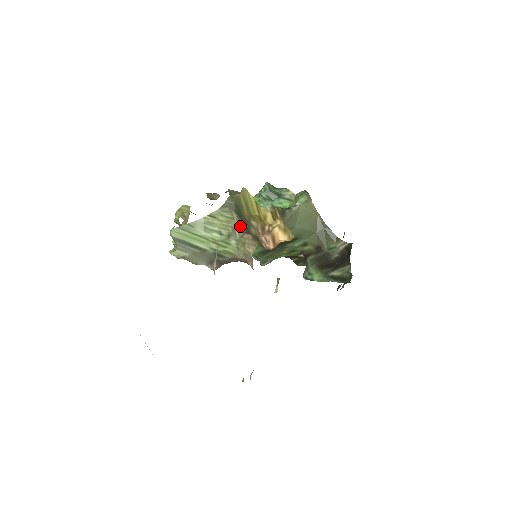
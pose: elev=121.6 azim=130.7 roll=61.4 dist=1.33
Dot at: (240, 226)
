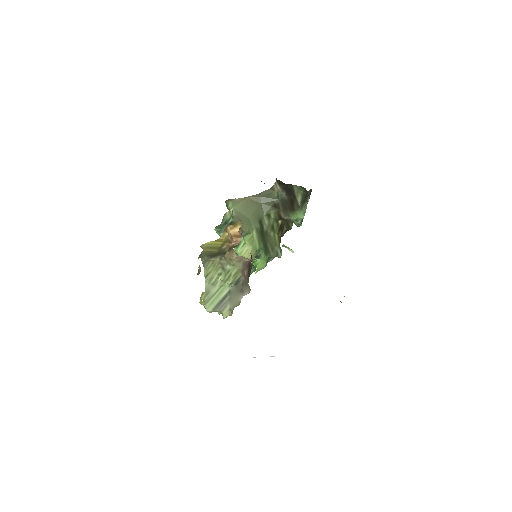
Dot at: (220, 258)
